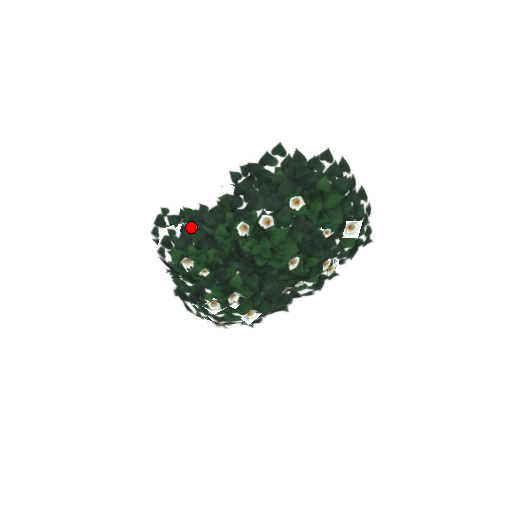
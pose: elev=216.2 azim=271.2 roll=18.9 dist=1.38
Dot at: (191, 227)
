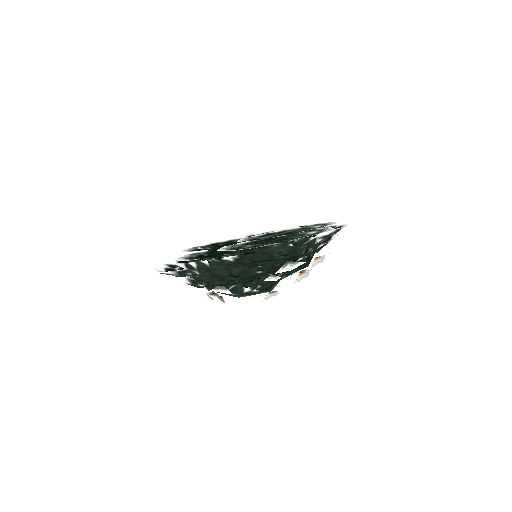
Dot at: occluded
